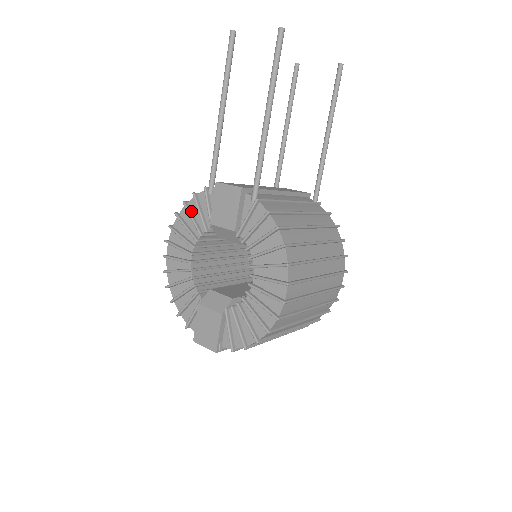
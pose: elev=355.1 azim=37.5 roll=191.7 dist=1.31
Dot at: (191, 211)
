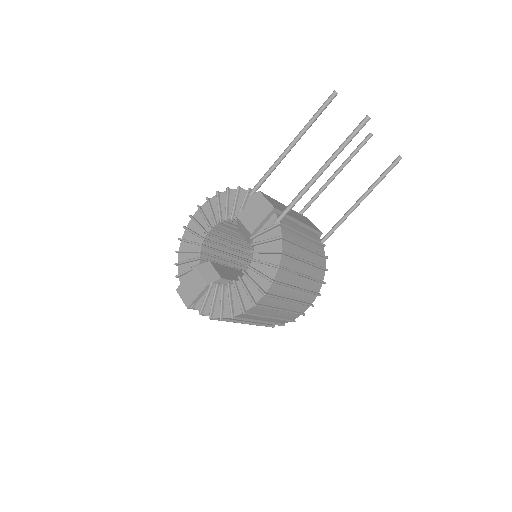
Dot at: (229, 198)
